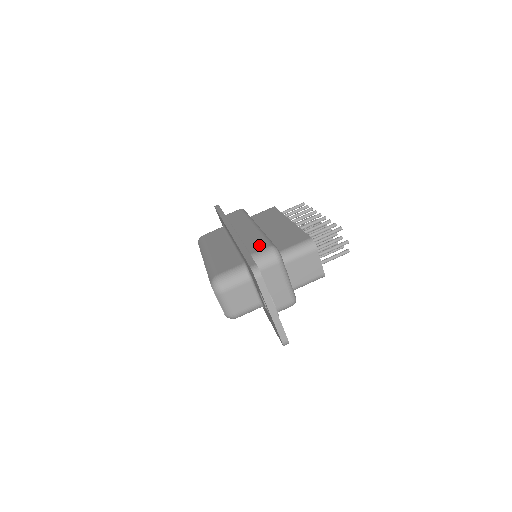
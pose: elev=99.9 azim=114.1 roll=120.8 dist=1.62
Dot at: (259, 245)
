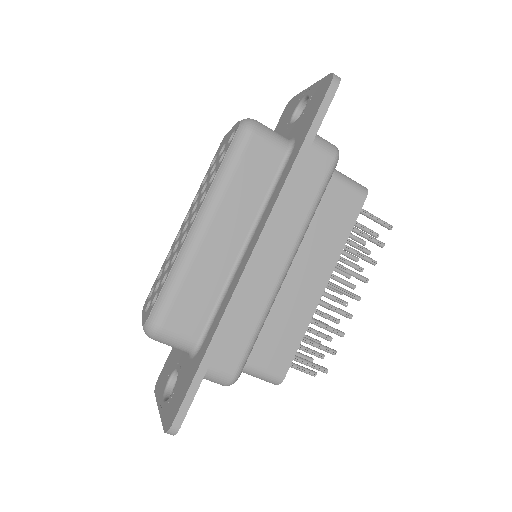
Dot at: (232, 355)
